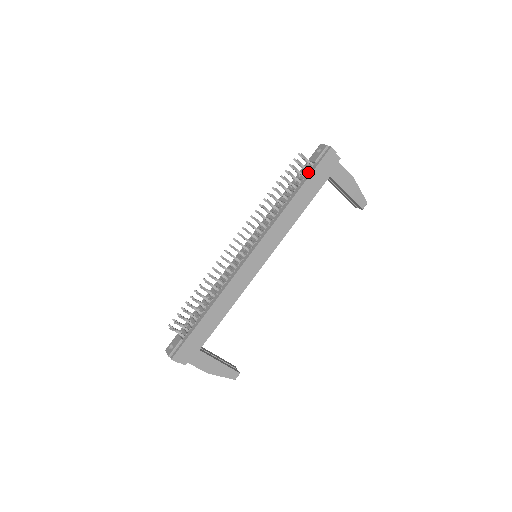
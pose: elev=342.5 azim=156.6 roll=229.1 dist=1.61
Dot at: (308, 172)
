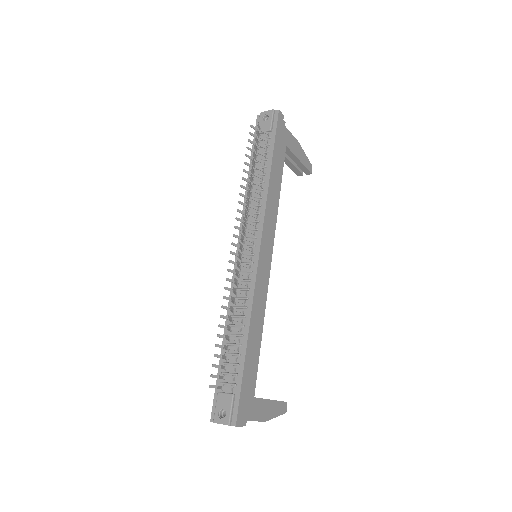
Dot at: (268, 143)
